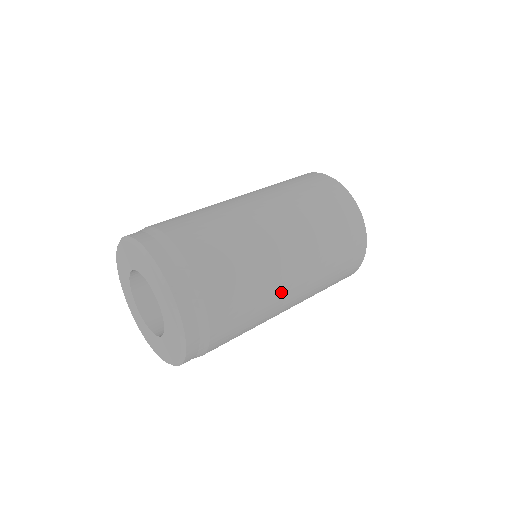
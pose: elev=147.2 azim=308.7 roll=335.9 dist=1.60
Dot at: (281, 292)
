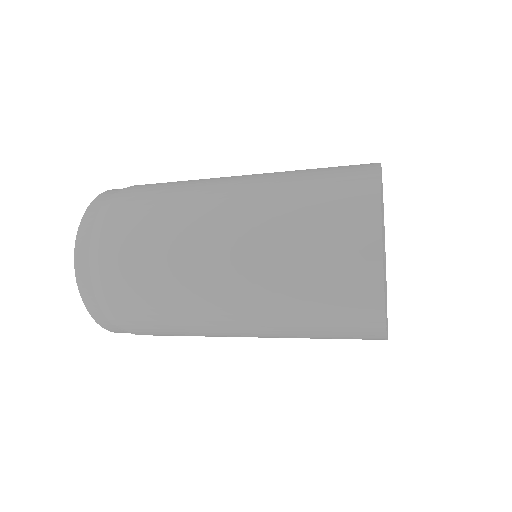
Dot at: (213, 323)
